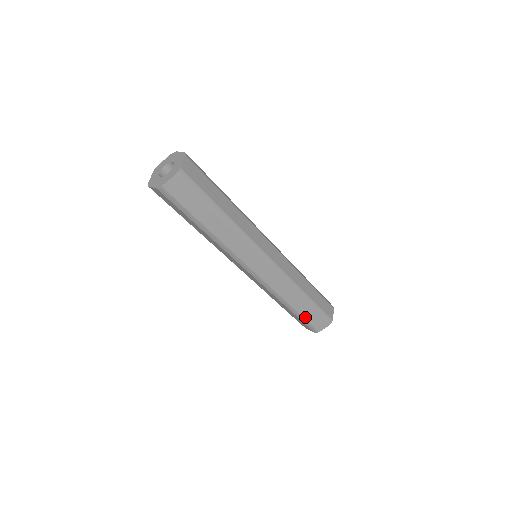
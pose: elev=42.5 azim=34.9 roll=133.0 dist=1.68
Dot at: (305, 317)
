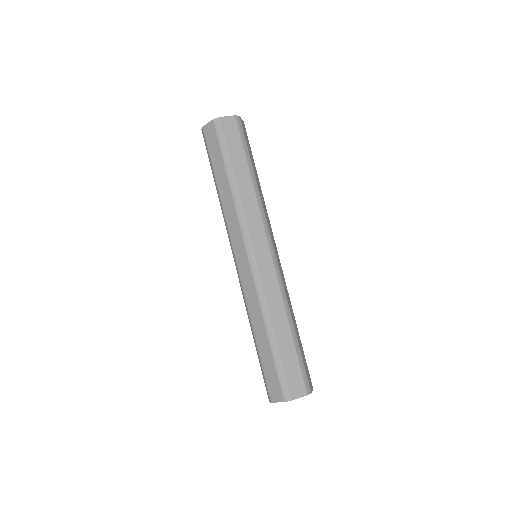
Dot at: (283, 360)
